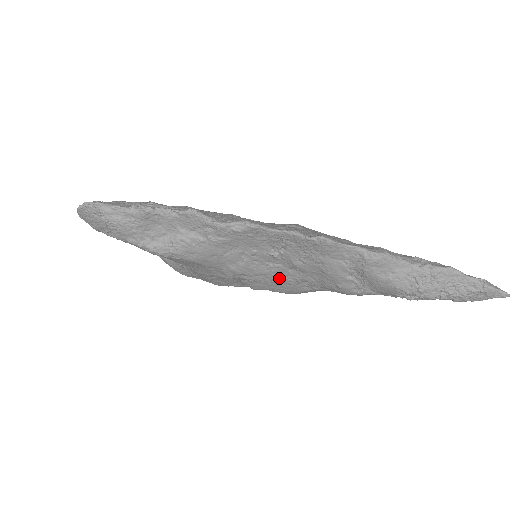
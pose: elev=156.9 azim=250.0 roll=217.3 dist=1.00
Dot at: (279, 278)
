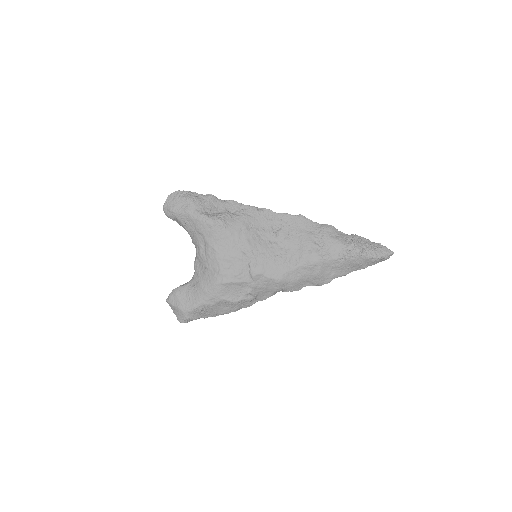
Dot at: (274, 256)
